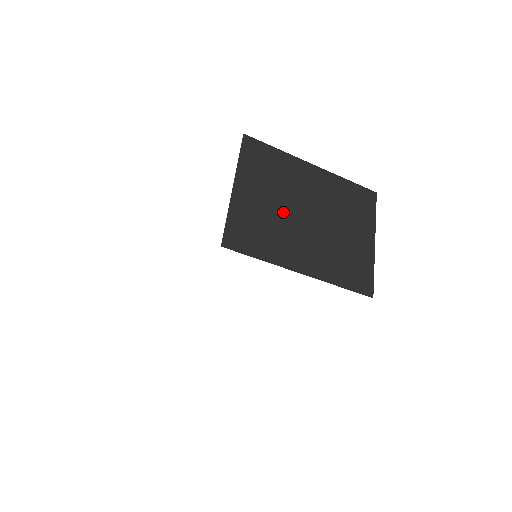
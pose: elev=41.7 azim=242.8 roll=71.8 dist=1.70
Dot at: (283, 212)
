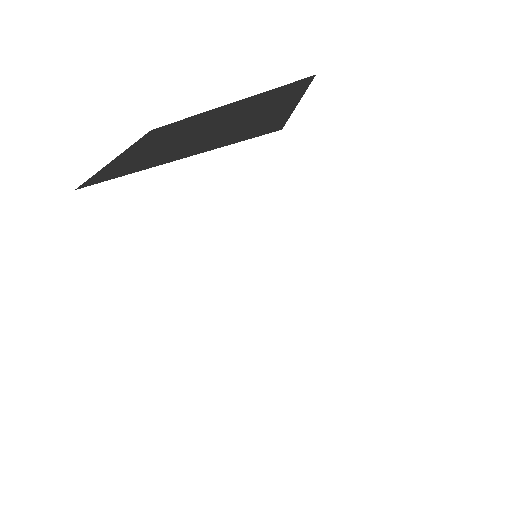
Dot at: (167, 143)
